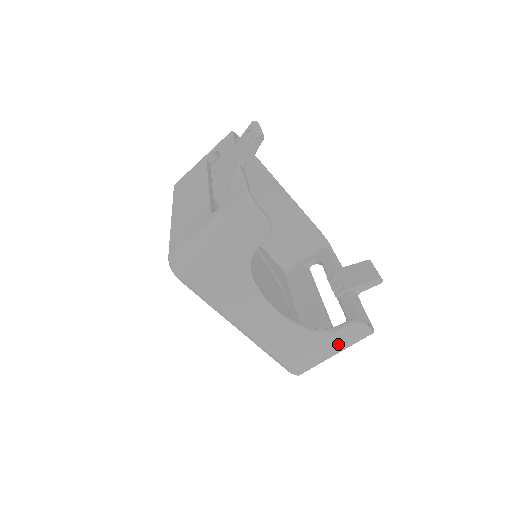
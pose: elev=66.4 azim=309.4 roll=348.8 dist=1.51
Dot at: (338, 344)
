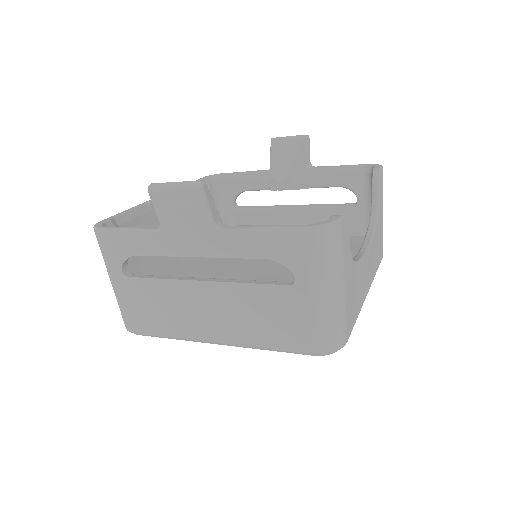
Dot at: (382, 203)
